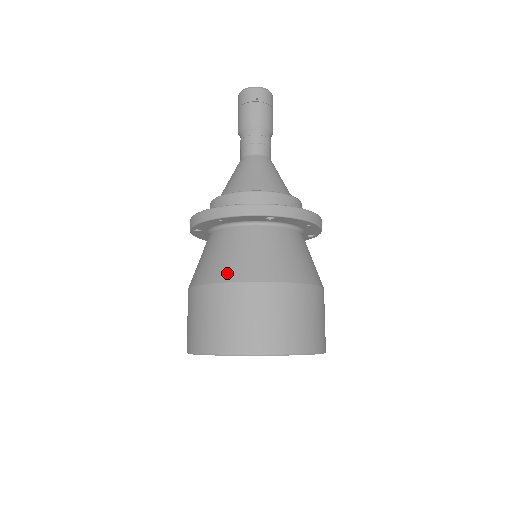
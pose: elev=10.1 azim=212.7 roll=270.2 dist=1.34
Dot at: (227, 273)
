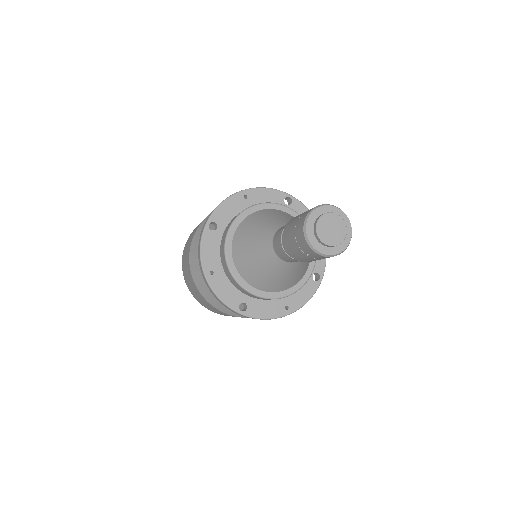
Dot at: (201, 287)
